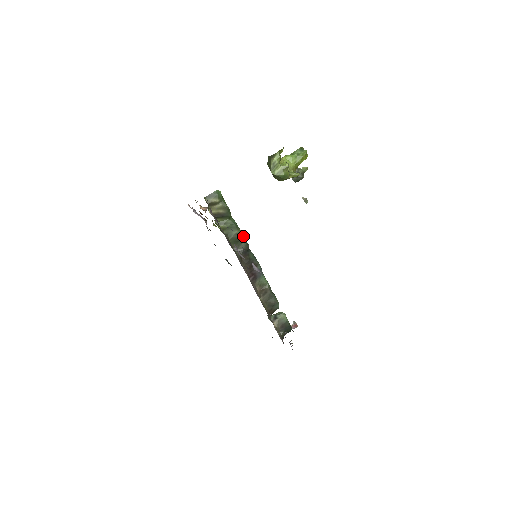
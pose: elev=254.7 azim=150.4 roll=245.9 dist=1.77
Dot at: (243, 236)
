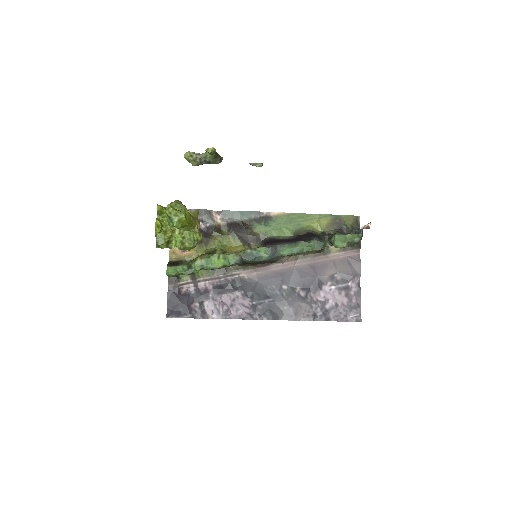
Dot at: (226, 266)
